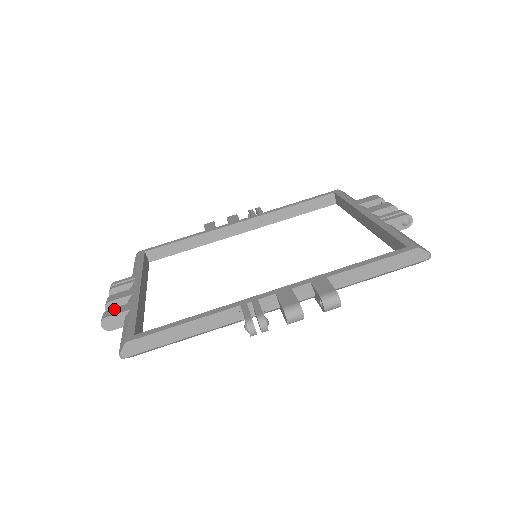
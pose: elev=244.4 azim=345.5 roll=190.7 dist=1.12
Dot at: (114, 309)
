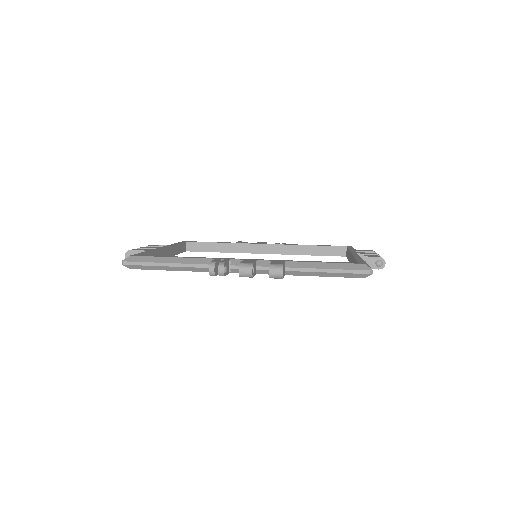
Dot at: (139, 249)
